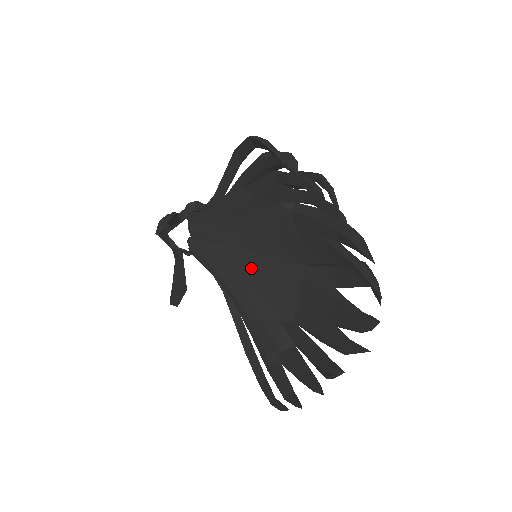
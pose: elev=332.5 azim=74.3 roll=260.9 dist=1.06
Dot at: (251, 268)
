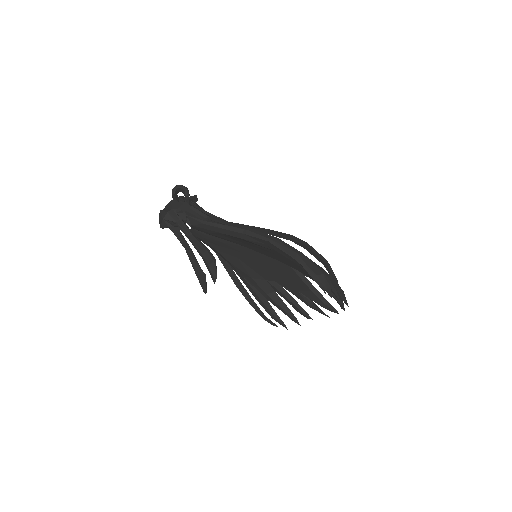
Dot at: (247, 255)
